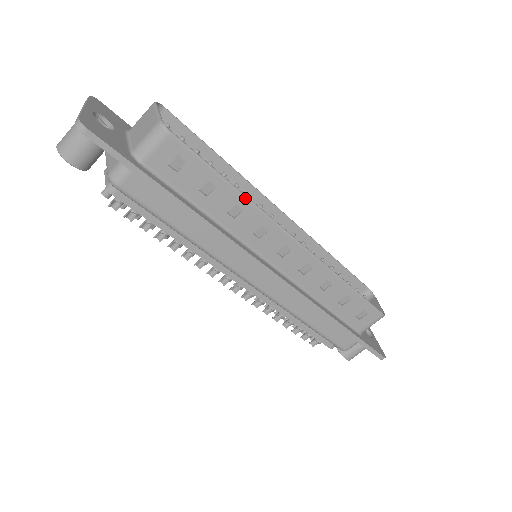
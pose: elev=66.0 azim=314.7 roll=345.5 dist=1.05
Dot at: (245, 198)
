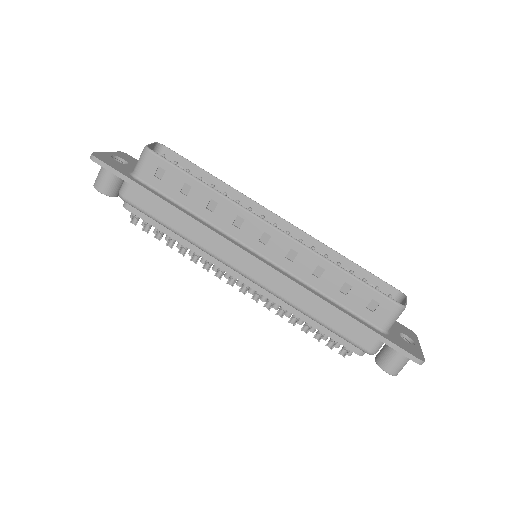
Dot at: (216, 192)
